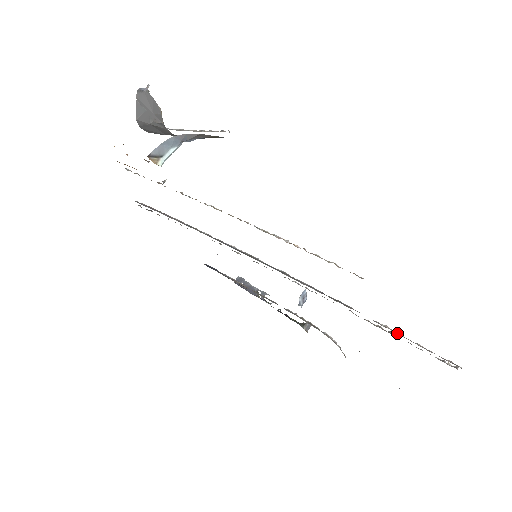
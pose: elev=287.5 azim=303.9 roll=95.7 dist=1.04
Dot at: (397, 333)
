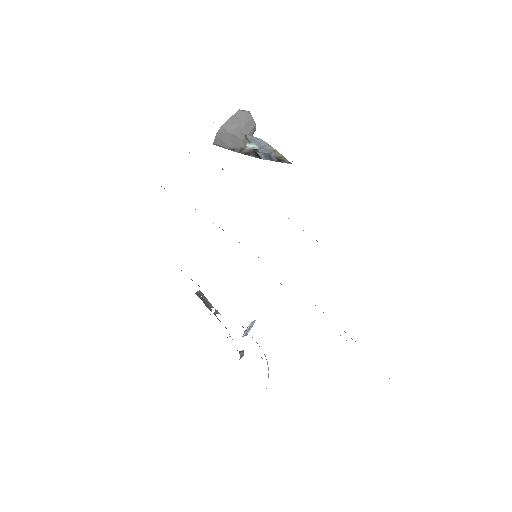
Dot at: occluded
